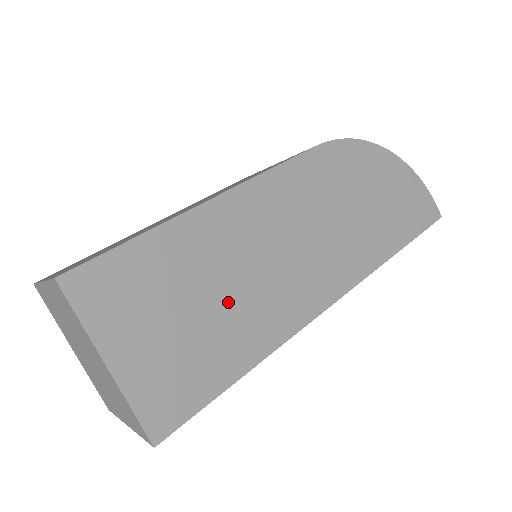
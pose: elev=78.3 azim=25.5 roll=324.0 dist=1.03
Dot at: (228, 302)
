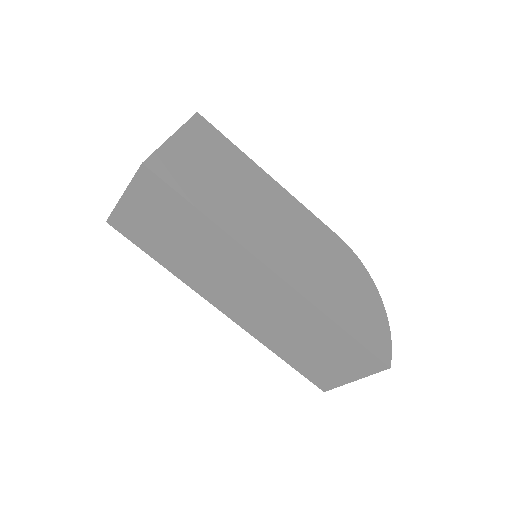
Dot at: (234, 195)
